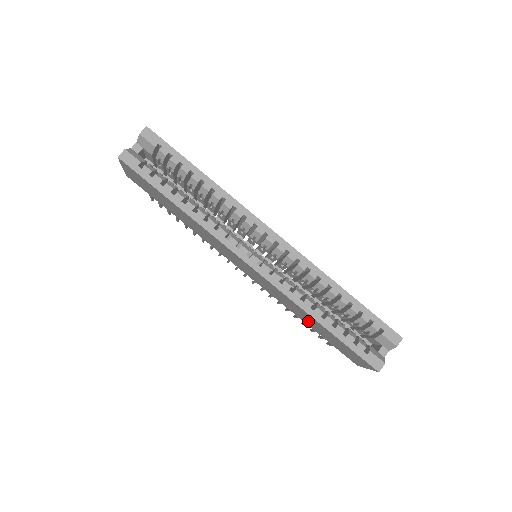
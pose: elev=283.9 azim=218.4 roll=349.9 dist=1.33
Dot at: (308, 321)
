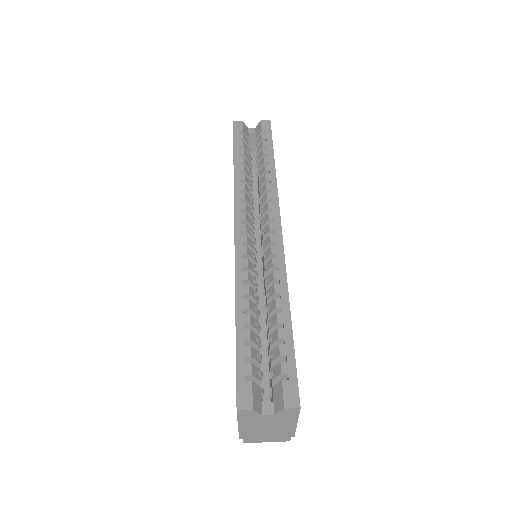
Dot at: occluded
